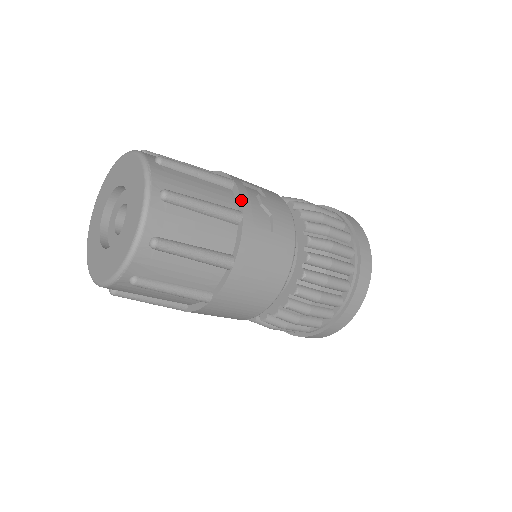
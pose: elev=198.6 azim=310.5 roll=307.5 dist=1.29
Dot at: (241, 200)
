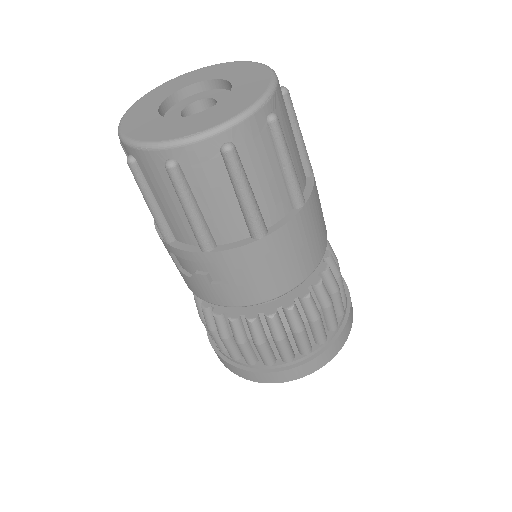
Dot at: occluded
